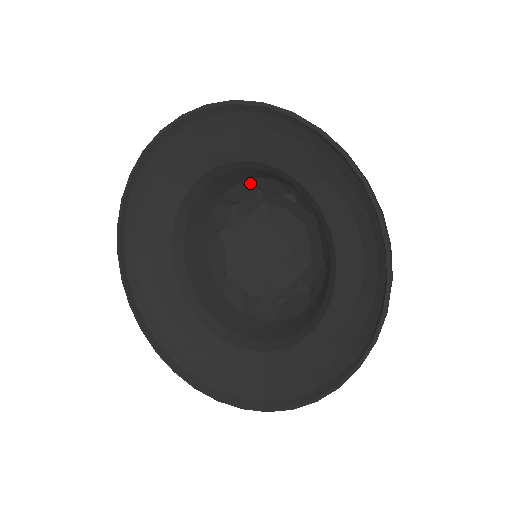
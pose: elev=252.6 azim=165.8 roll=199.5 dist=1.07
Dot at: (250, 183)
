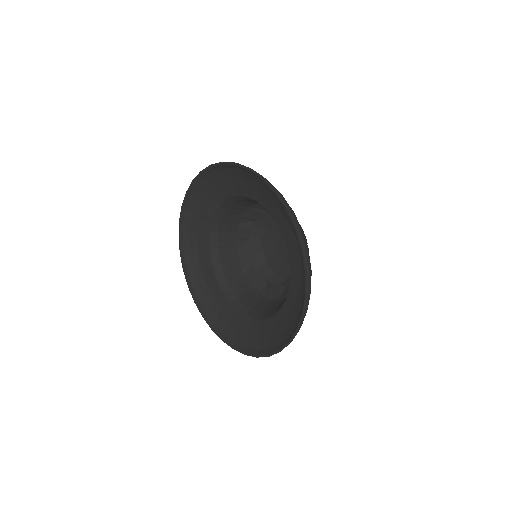
Dot at: (257, 207)
